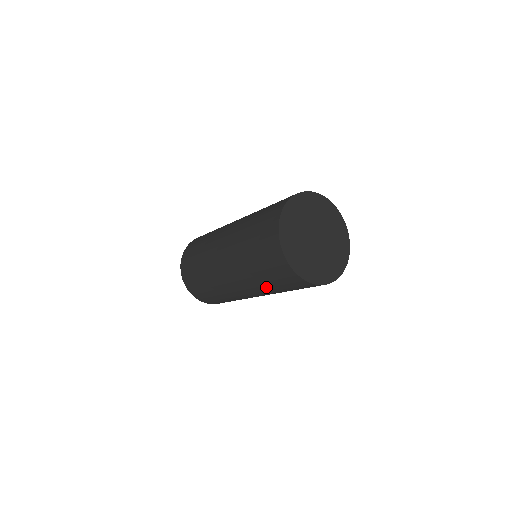
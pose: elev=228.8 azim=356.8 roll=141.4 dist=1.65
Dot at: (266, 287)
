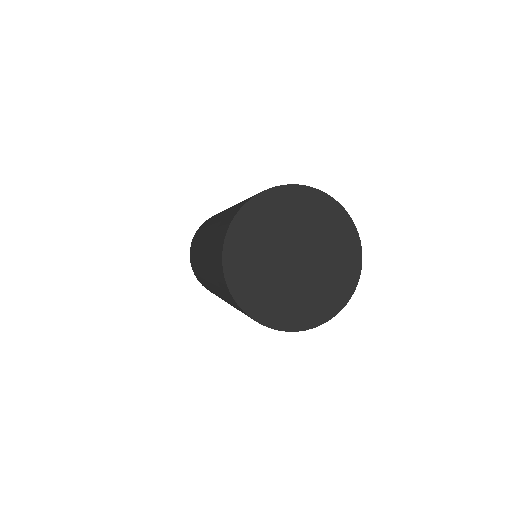
Dot at: occluded
